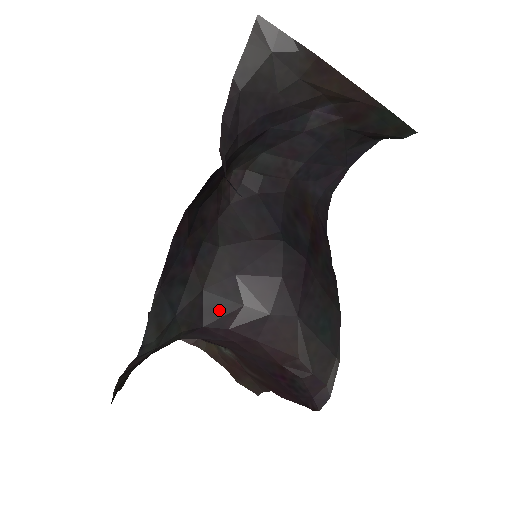
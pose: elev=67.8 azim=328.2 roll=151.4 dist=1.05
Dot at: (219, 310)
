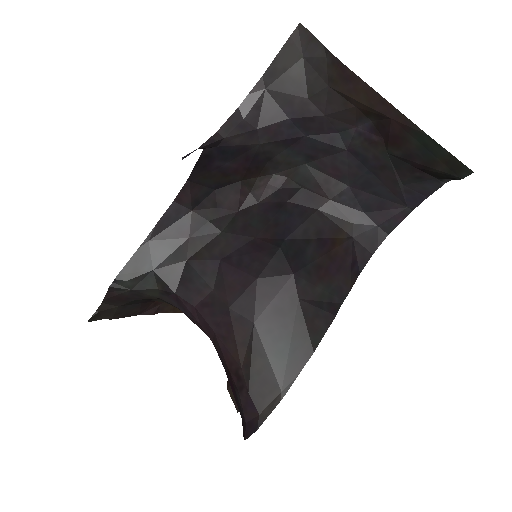
Dot at: (192, 284)
